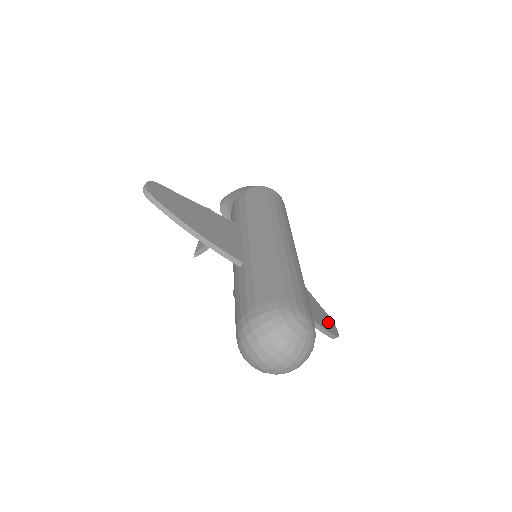
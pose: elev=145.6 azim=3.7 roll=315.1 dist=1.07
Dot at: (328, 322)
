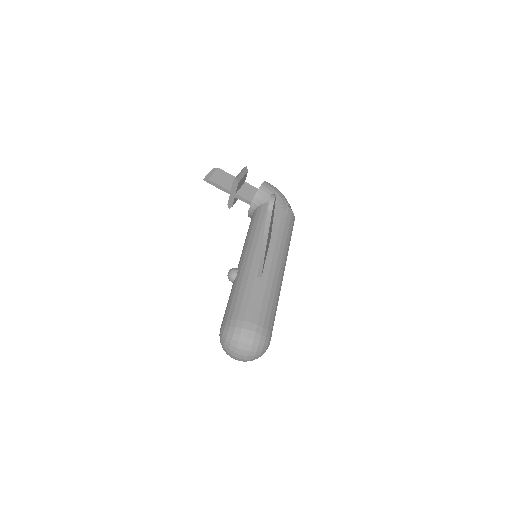
Dot at: occluded
